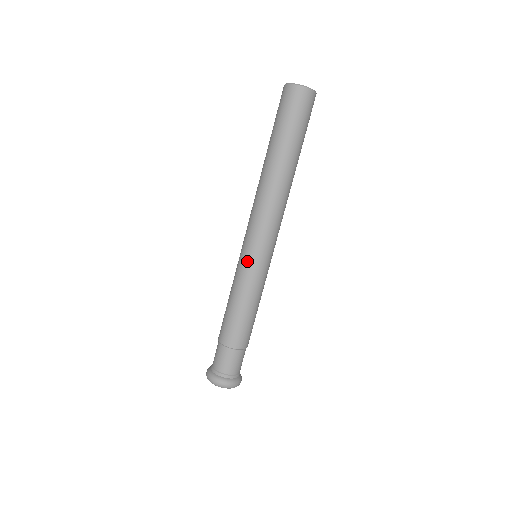
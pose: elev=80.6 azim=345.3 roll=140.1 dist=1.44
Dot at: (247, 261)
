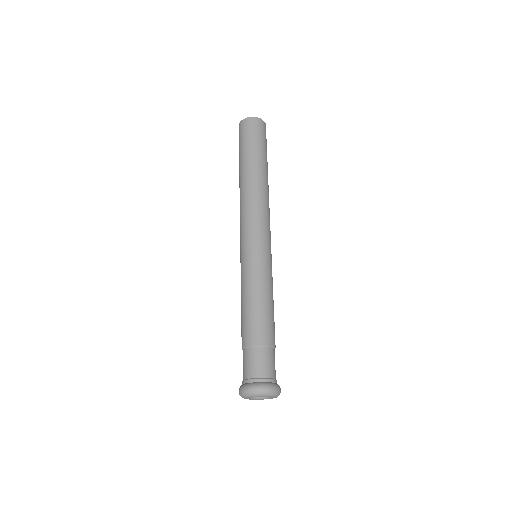
Dot at: (248, 255)
